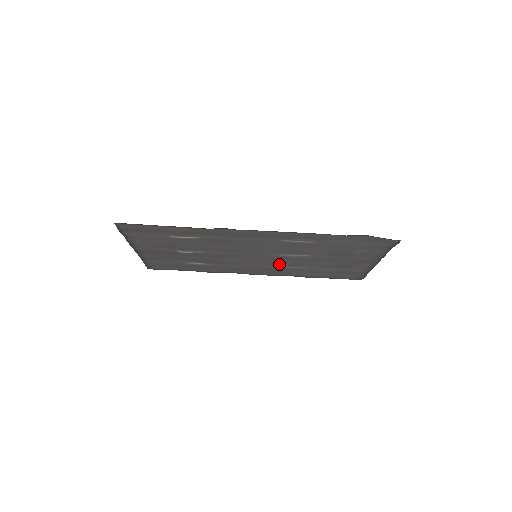
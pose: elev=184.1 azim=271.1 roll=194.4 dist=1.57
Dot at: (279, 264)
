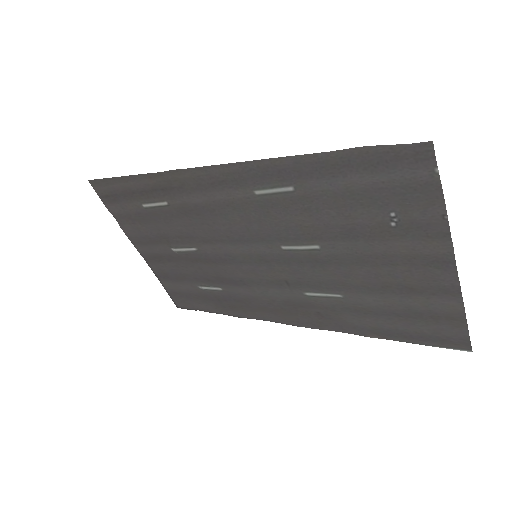
Dot at: (301, 285)
